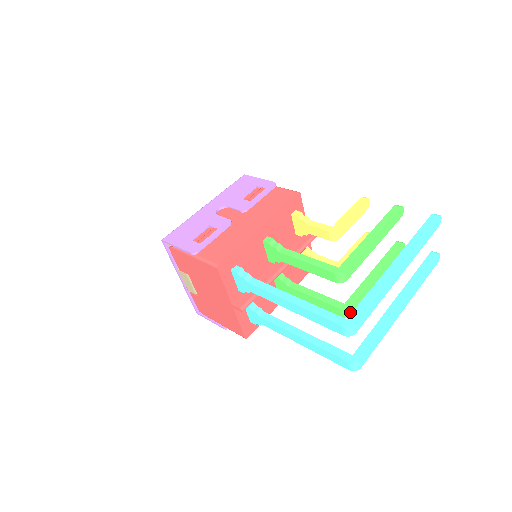
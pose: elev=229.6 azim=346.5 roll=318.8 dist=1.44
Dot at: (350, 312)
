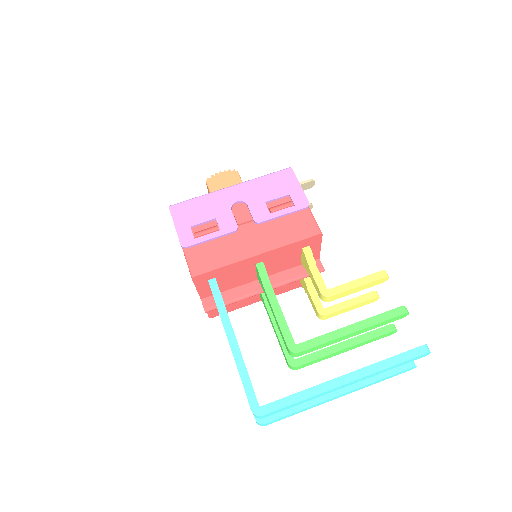
Dot at: (295, 368)
